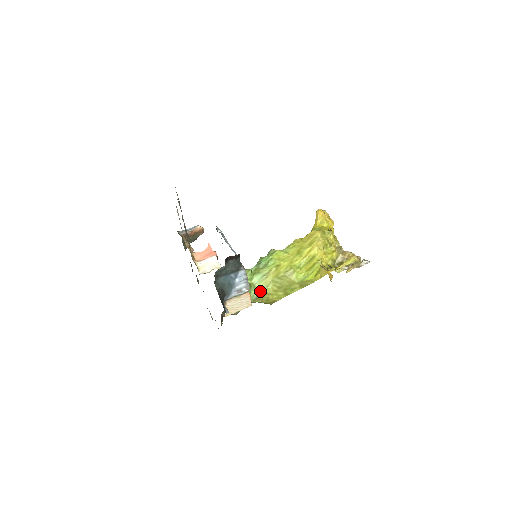
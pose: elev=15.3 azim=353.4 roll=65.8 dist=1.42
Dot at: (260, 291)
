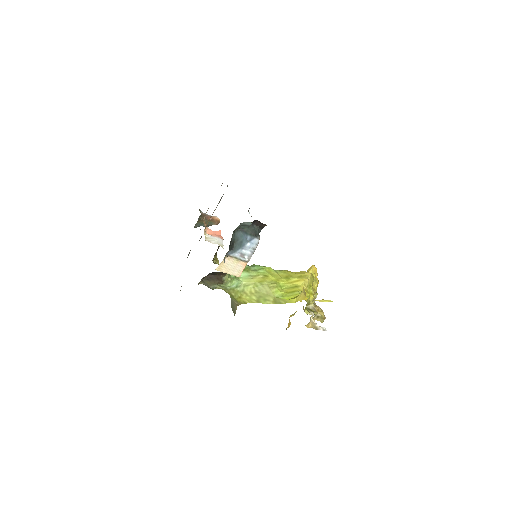
Dot at: (240, 285)
